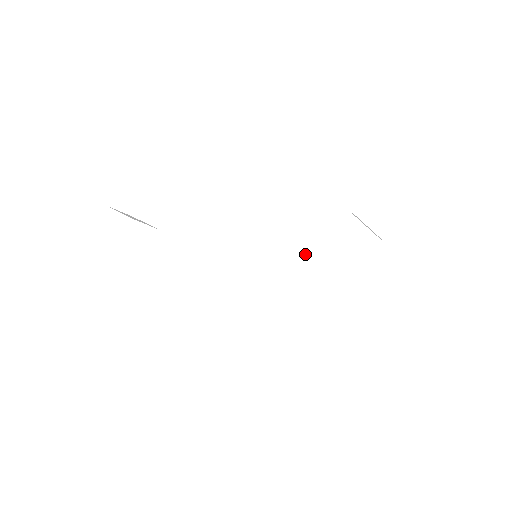
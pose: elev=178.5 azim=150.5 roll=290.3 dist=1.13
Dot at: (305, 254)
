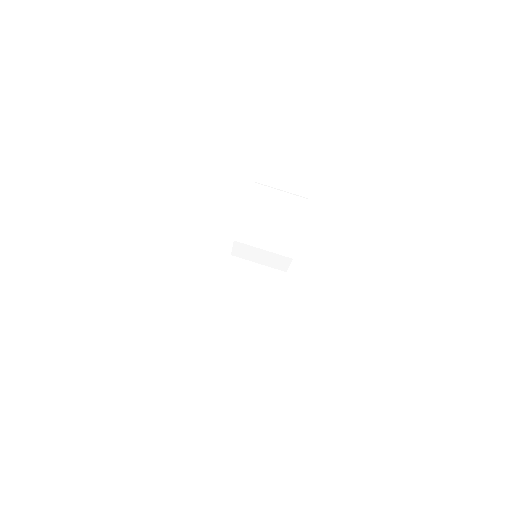
Dot at: occluded
